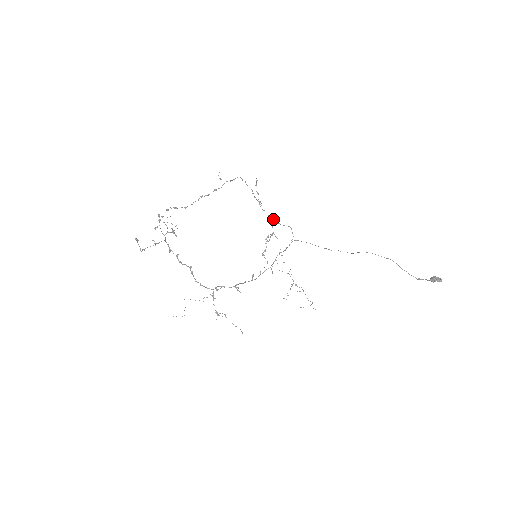
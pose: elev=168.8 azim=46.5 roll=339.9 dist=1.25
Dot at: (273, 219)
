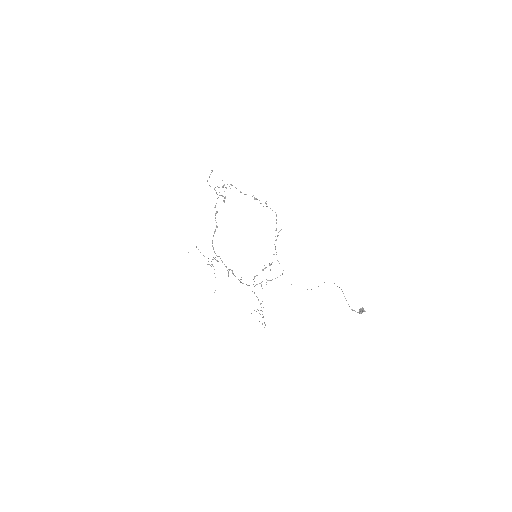
Dot at: occluded
